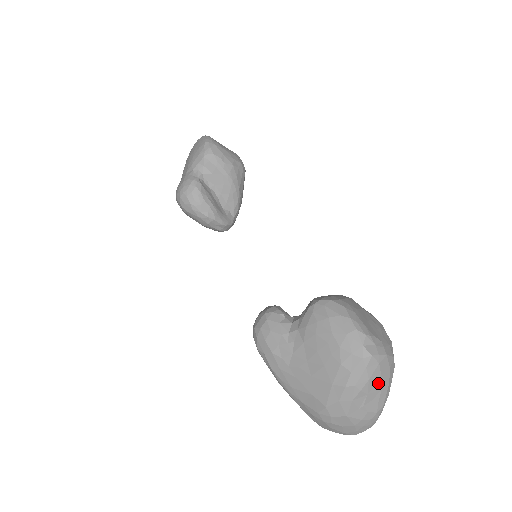
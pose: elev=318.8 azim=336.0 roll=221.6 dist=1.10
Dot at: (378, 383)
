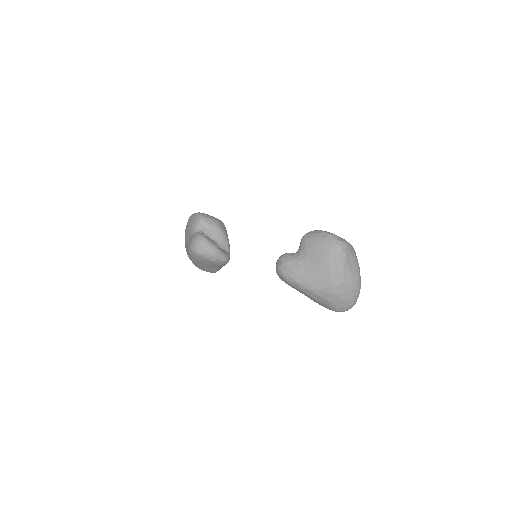
Dot at: (351, 258)
